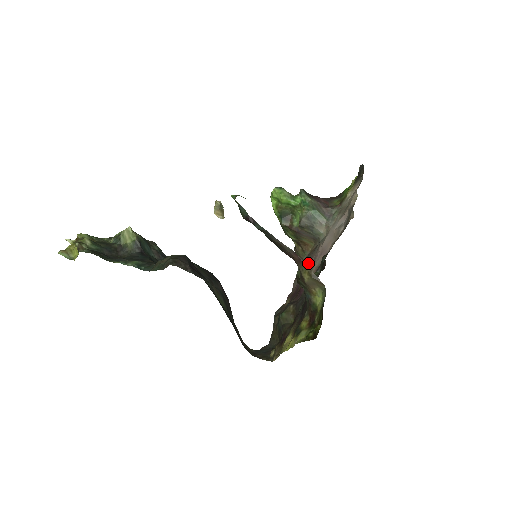
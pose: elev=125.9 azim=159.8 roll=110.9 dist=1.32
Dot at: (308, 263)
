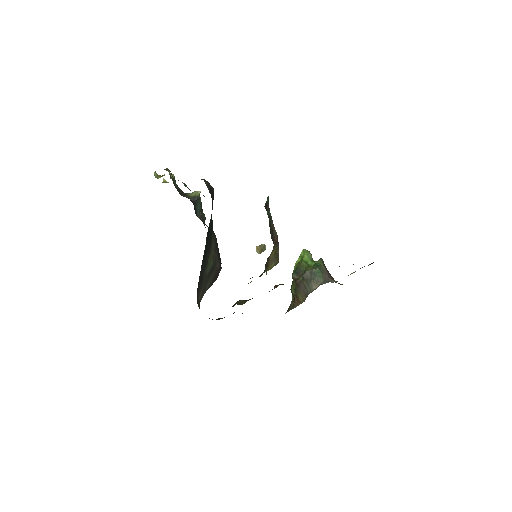
Dot at: occluded
